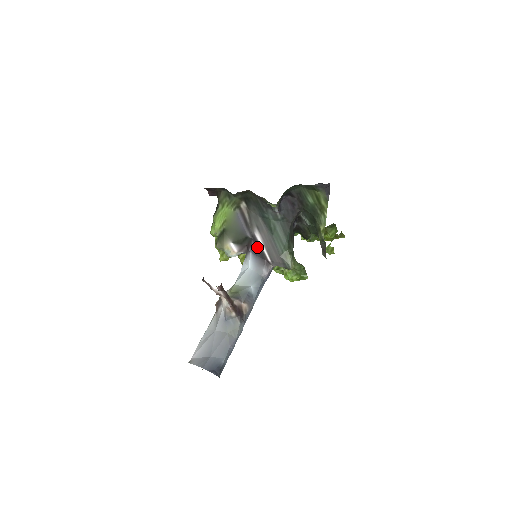
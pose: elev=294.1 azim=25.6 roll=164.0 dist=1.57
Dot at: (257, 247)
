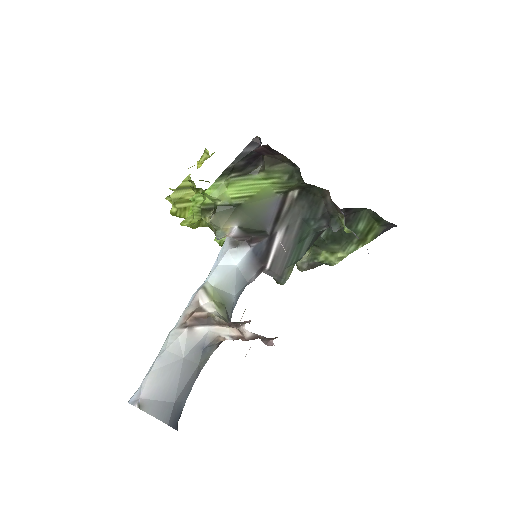
Dot at: (266, 247)
